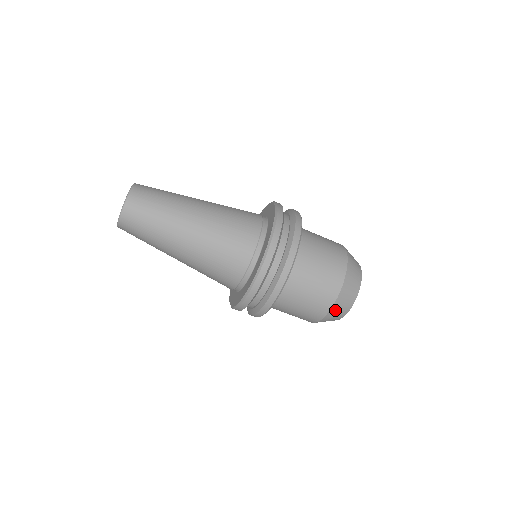
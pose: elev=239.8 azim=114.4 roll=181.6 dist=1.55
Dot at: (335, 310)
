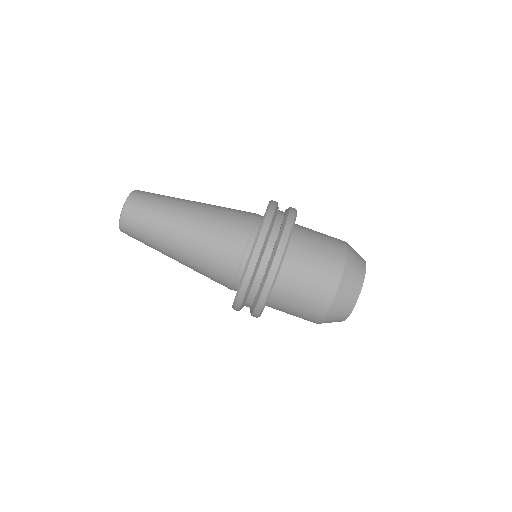
Dot at: (352, 256)
